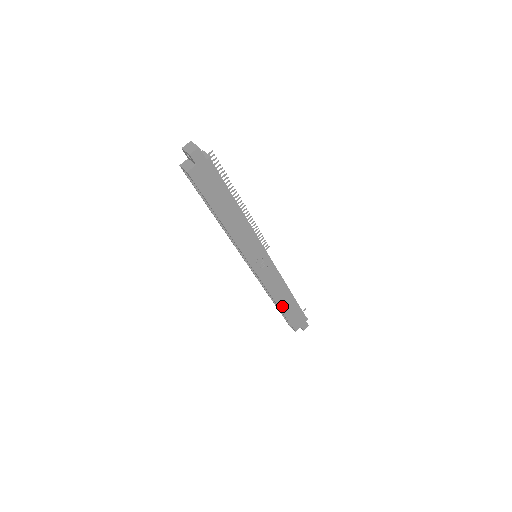
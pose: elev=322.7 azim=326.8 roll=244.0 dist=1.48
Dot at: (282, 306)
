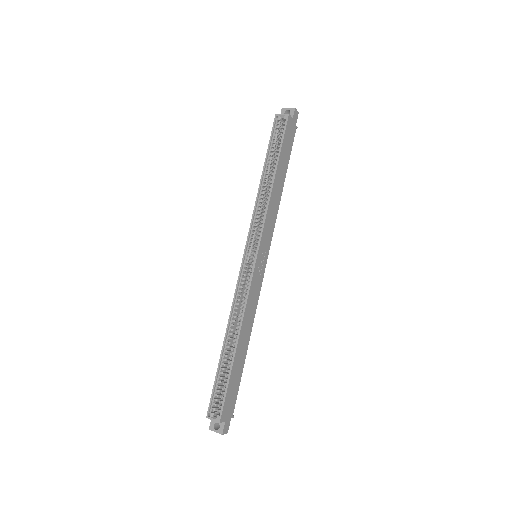
Dot at: (237, 352)
